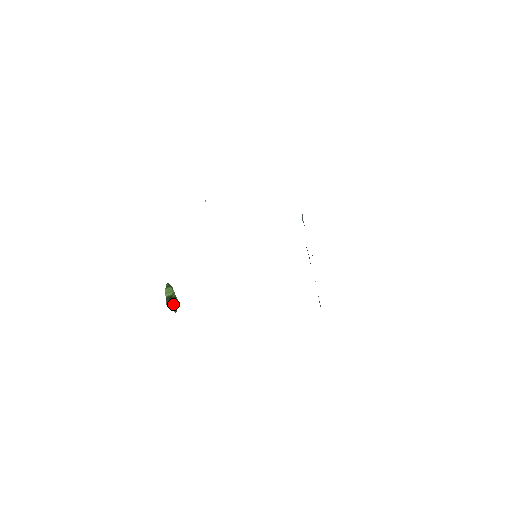
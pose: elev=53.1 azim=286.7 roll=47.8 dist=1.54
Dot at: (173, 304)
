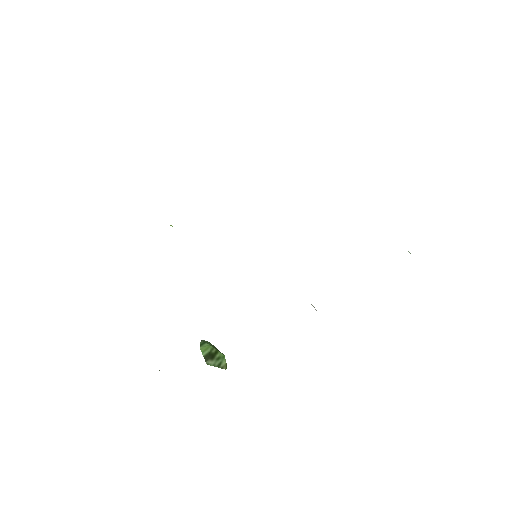
Dot at: (217, 361)
